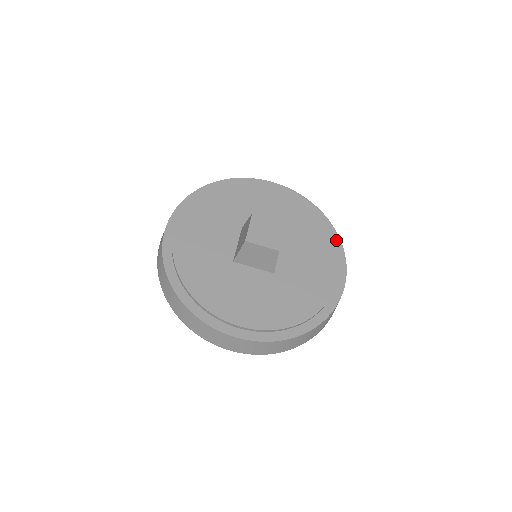
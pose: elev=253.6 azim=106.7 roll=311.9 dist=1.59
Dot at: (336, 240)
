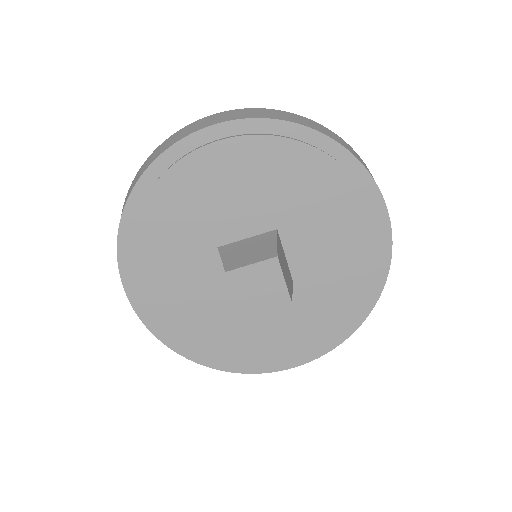
Dot at: (355, 169)
